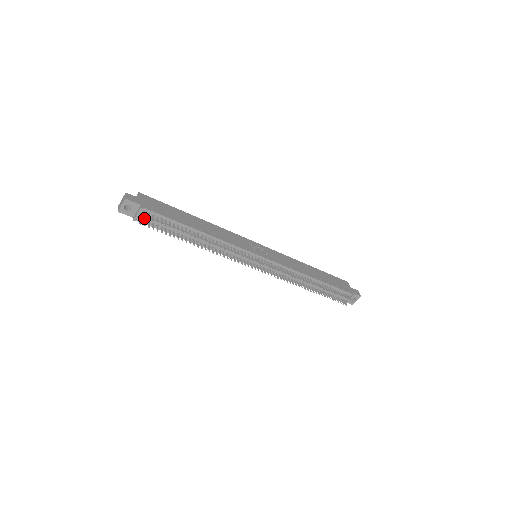
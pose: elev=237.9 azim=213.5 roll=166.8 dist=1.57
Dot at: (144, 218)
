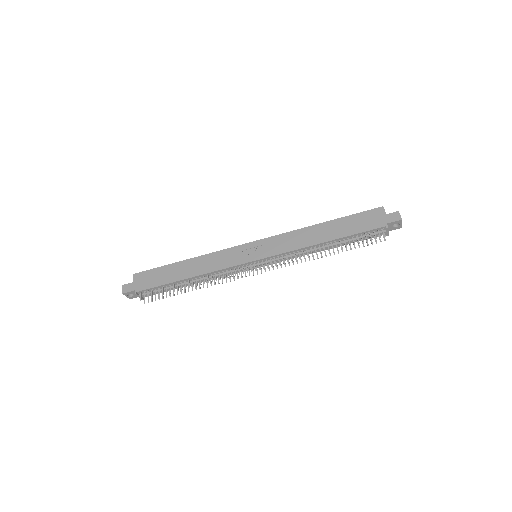
Dot at: (145, 296)
